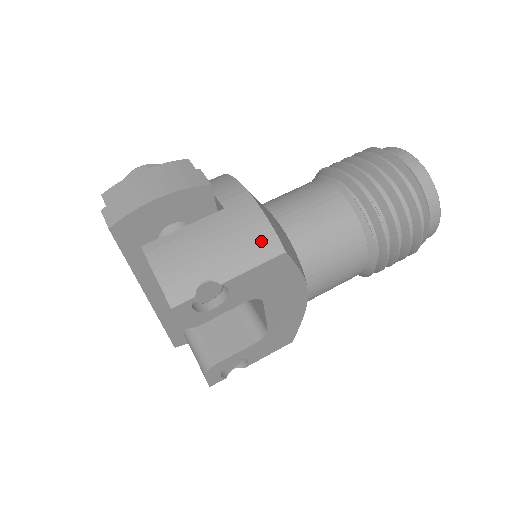
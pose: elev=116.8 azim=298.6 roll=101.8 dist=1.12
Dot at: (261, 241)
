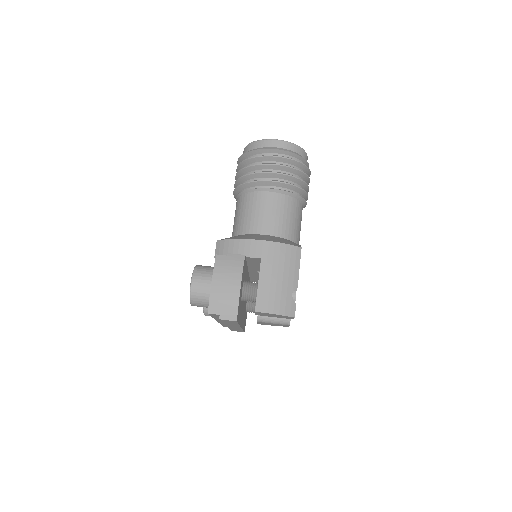
Dot at: (291, 255)
